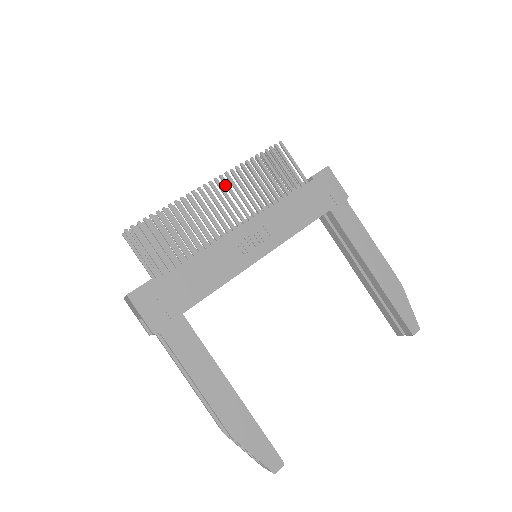
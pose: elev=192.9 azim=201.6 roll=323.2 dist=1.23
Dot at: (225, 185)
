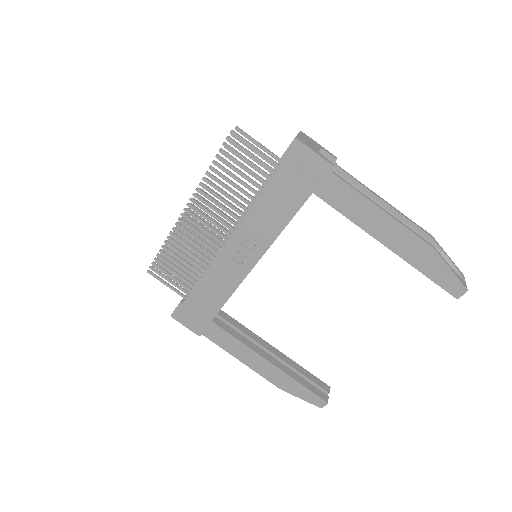
Dot at: occluded
